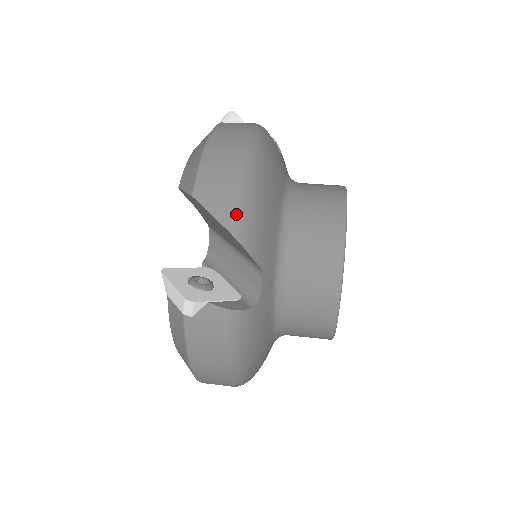
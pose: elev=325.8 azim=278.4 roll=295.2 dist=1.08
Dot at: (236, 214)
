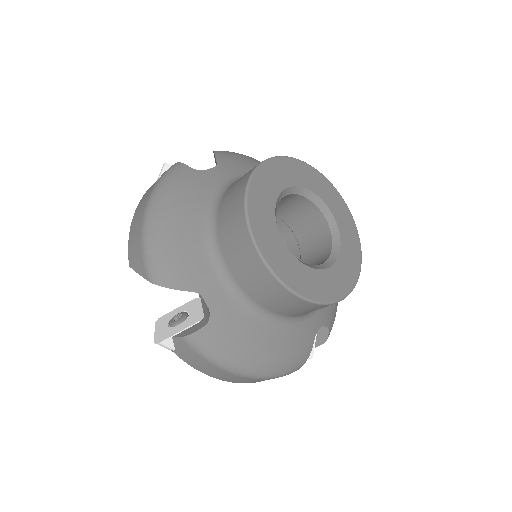
Dot at: occluded
